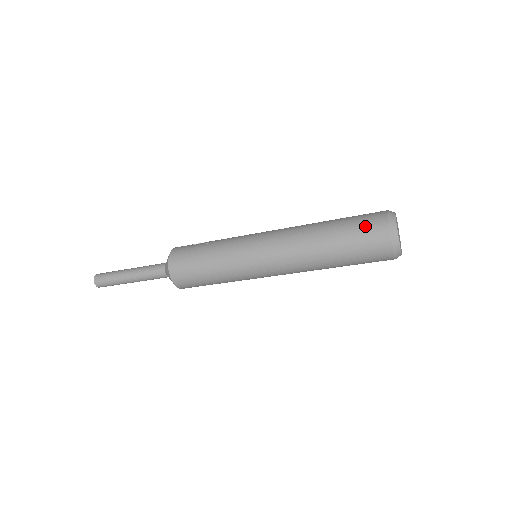
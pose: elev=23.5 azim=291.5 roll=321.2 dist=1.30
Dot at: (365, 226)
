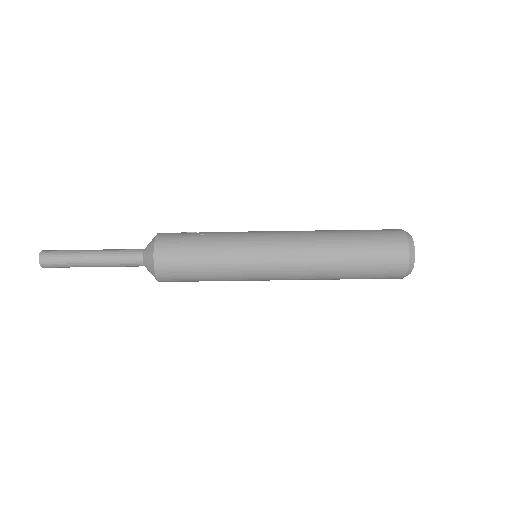
Dot at: (385, 242)
